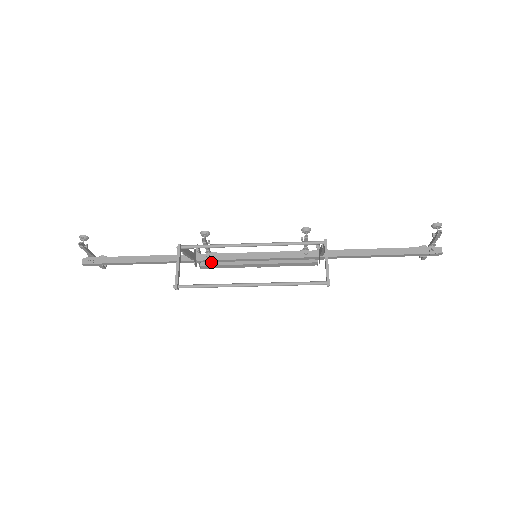
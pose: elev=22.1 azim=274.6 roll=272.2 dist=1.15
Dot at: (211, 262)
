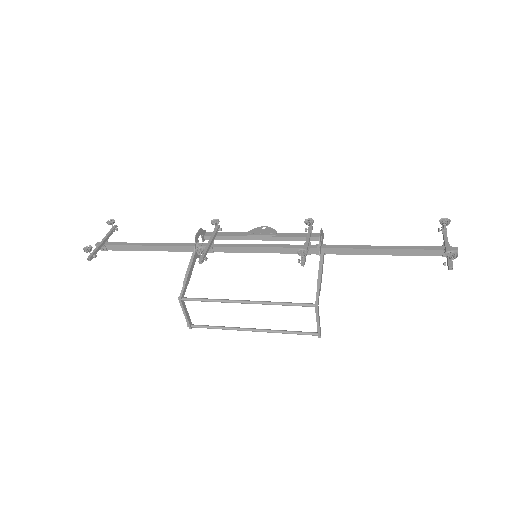
Dot at: (214, 250)
